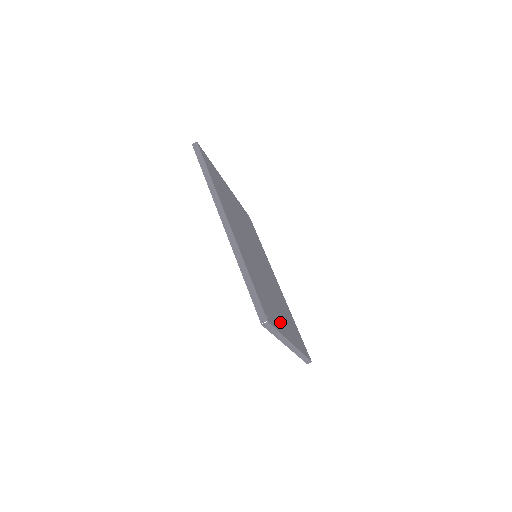
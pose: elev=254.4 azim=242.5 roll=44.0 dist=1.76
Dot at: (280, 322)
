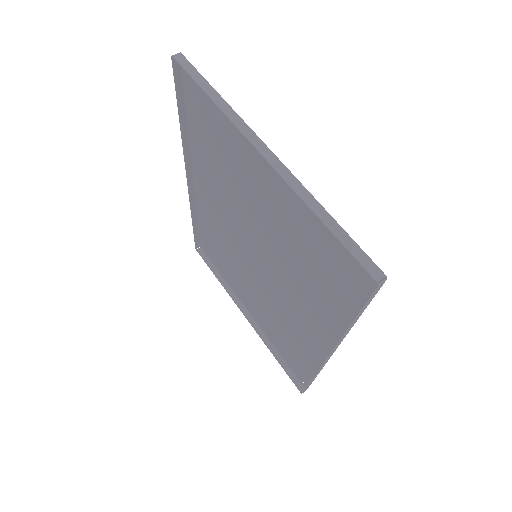
Dot at: (241, 144)
